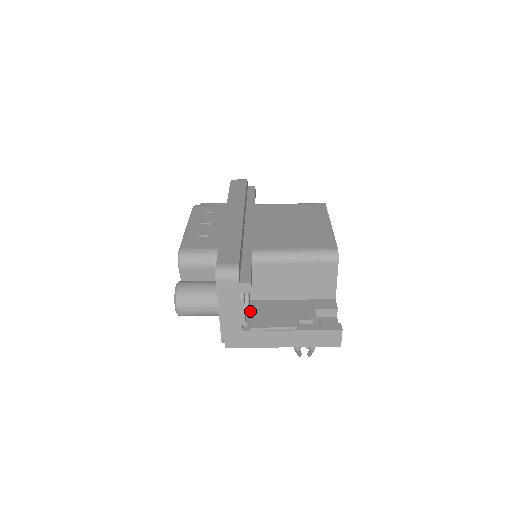
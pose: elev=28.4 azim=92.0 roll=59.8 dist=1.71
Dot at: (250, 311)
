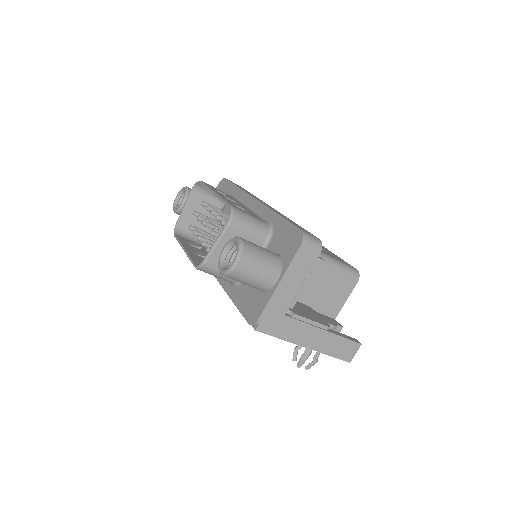
Dot at: occluded
